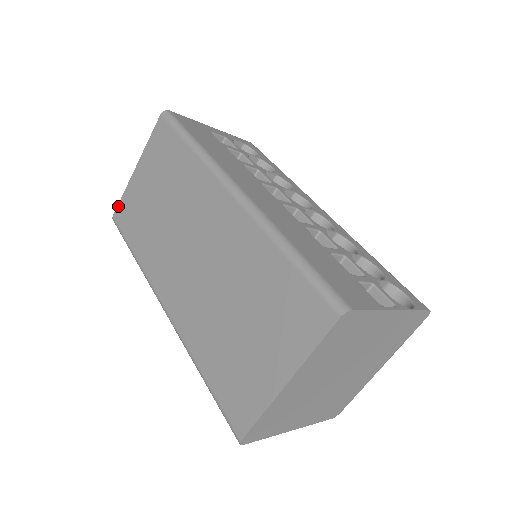
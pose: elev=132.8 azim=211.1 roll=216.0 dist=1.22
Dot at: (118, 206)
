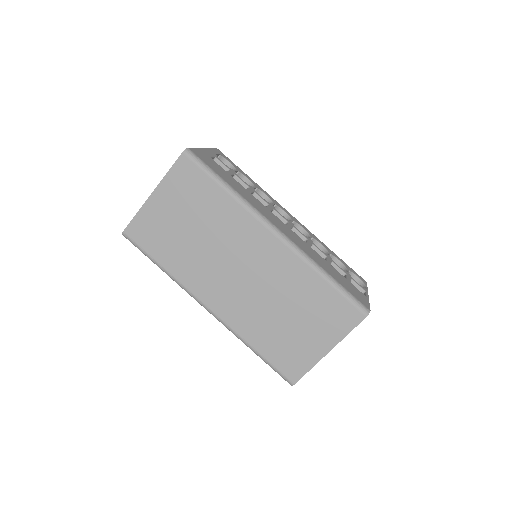
Dot at: (130, 224)
